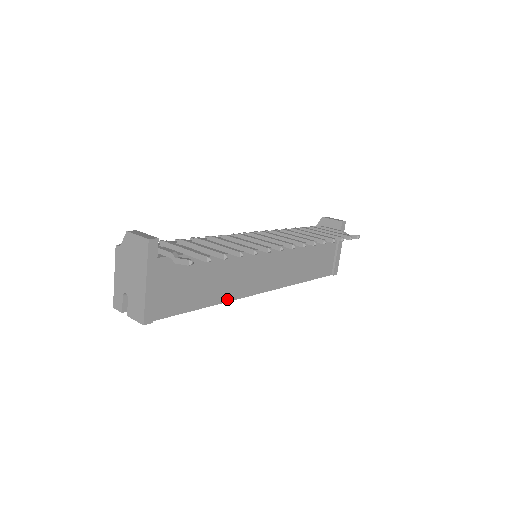
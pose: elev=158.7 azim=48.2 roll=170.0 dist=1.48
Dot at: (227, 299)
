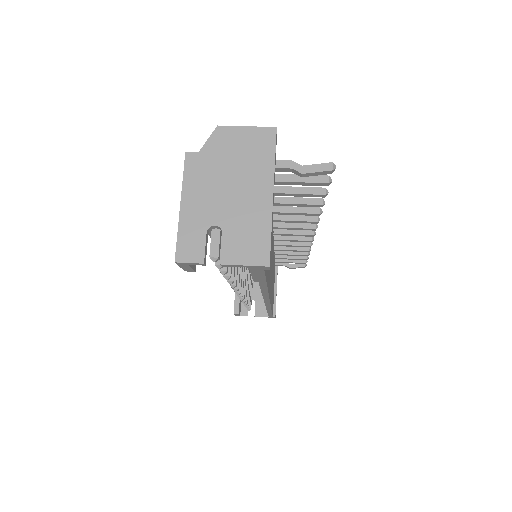
Dot at: occluded
